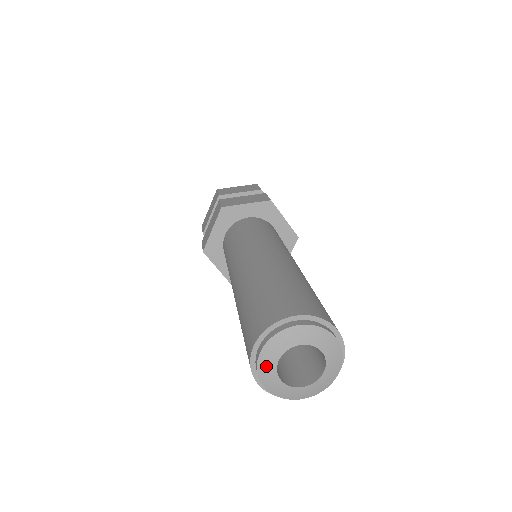
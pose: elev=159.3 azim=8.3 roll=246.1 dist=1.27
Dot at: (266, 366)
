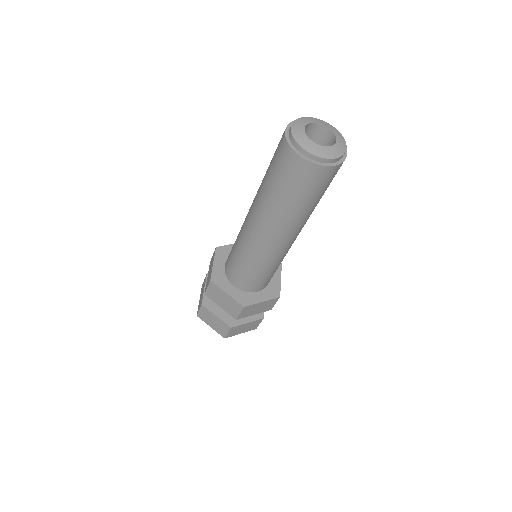
Dot at: (303, 121)
